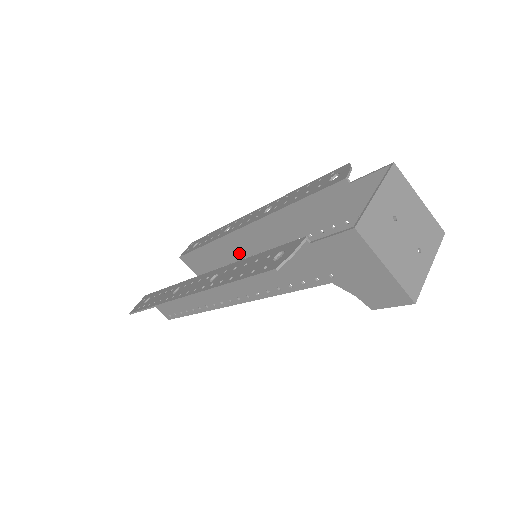
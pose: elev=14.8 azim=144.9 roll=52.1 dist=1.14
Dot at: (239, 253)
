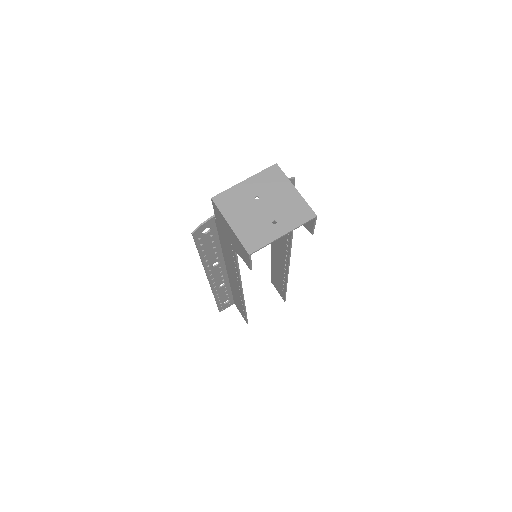
Dot at: (281, 268)
